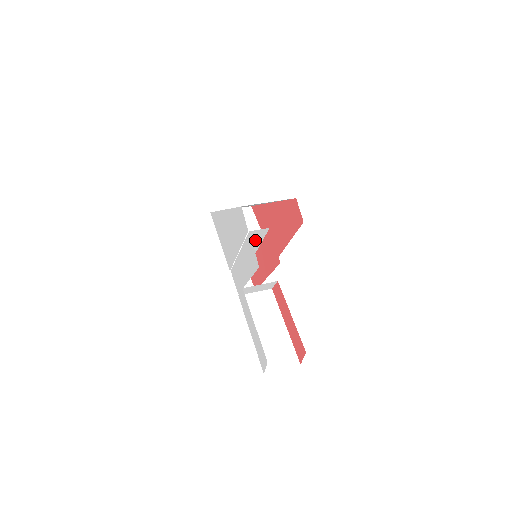
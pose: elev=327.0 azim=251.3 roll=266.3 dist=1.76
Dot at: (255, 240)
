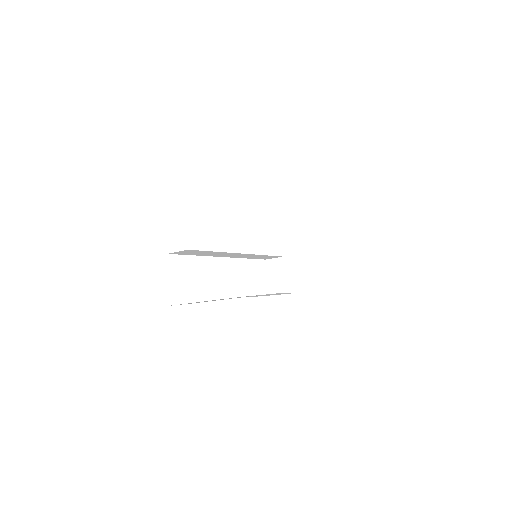
Dot at: (207, 253)
